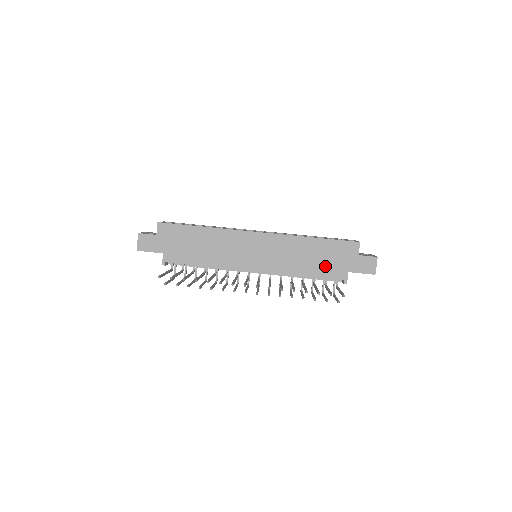
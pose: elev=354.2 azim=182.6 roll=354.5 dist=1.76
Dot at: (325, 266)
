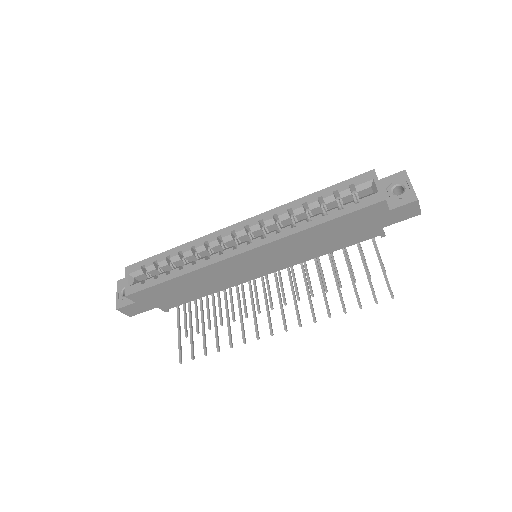
Dot at: (349, 237)
